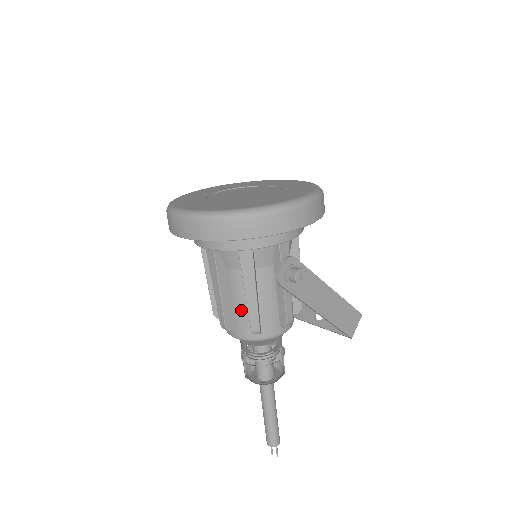
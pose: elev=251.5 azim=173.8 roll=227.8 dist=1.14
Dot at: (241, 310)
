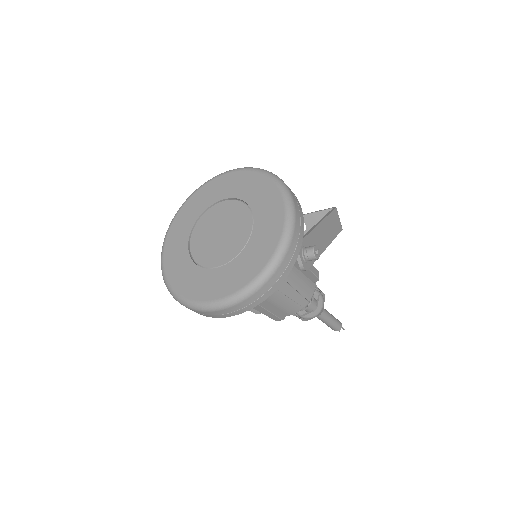
Dot at: (285, 303)
